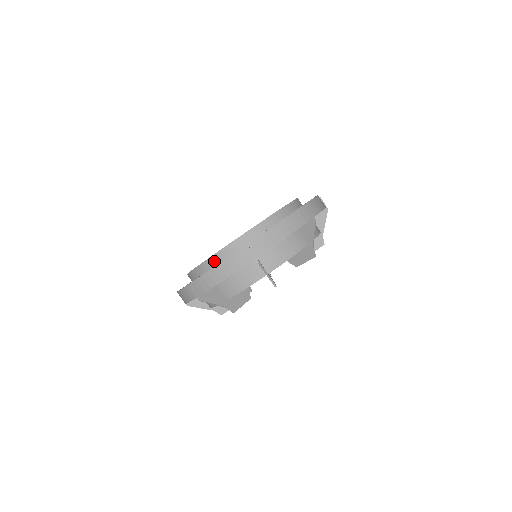
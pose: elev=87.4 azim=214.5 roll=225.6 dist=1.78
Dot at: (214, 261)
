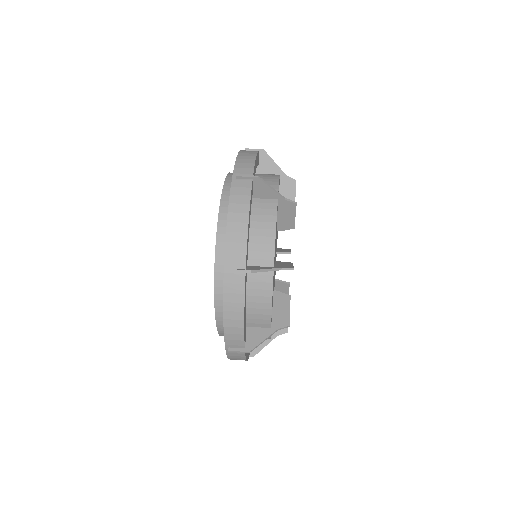
Dot at: (221, 309)
